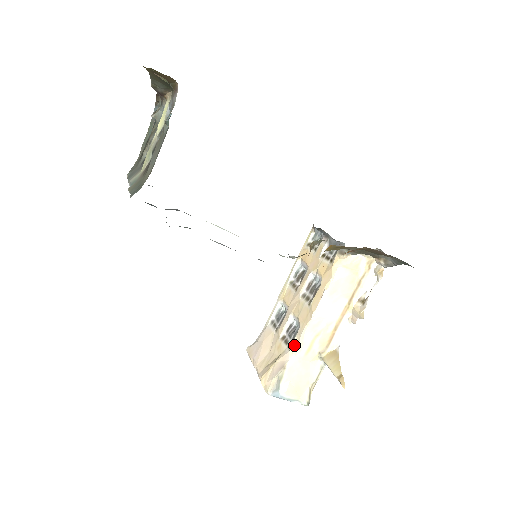
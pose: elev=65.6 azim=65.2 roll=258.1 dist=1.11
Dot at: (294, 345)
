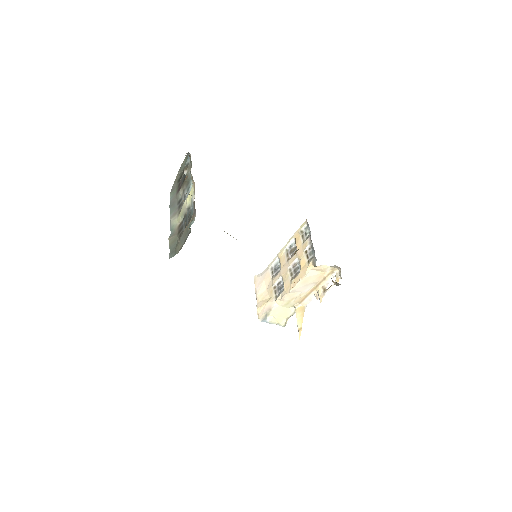
Dot at: (278, 299)
